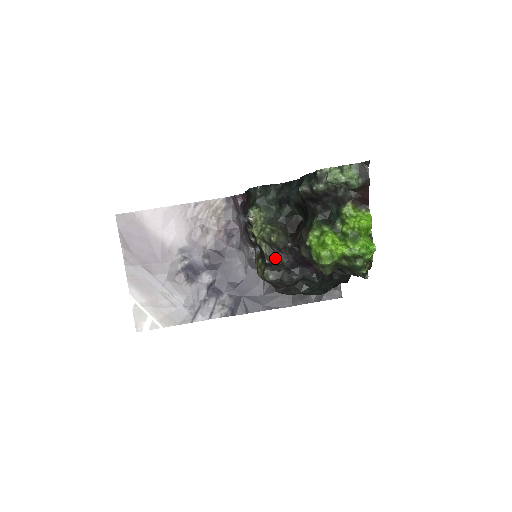
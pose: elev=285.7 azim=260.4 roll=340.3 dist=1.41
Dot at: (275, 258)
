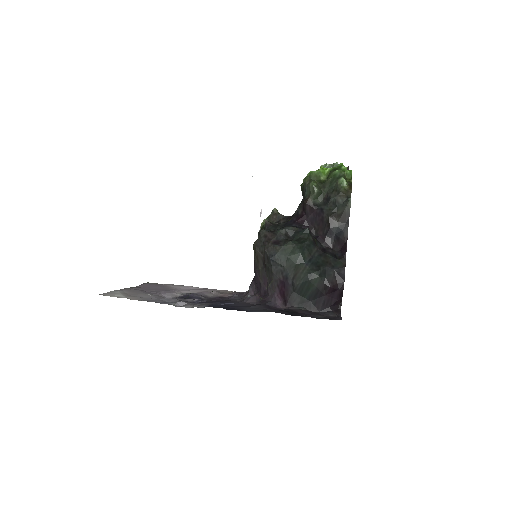
Dot at: (273, 224)
